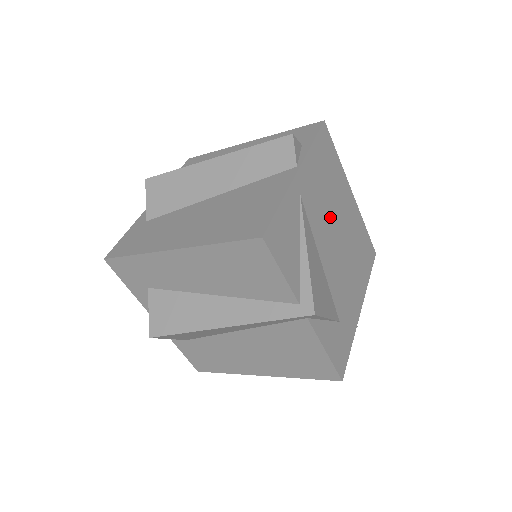
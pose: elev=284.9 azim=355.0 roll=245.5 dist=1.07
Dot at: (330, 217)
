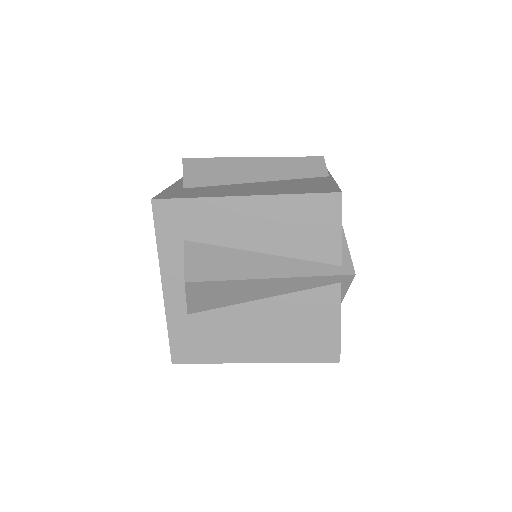
Dot at: occluded
